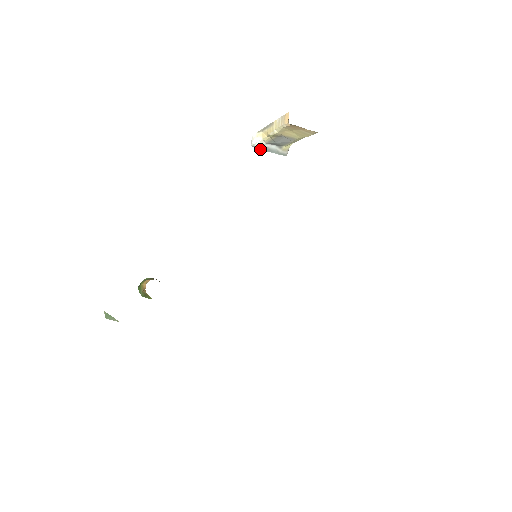
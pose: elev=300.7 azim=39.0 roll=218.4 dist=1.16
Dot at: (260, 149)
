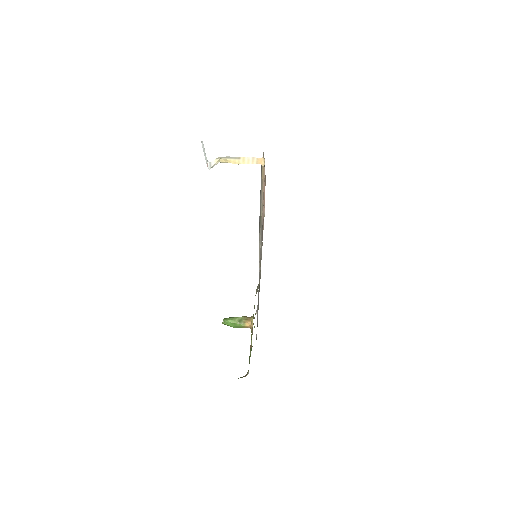
Dot at: occluded
